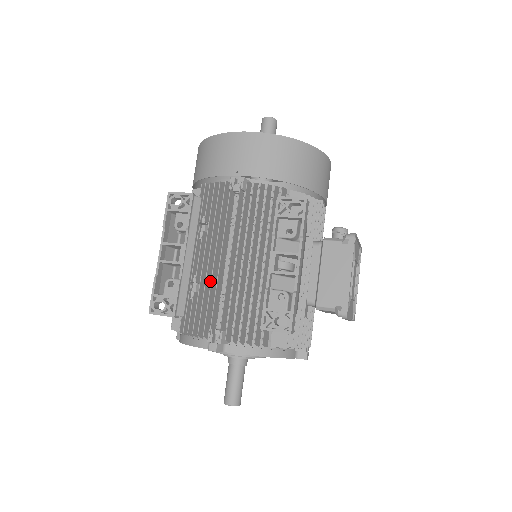
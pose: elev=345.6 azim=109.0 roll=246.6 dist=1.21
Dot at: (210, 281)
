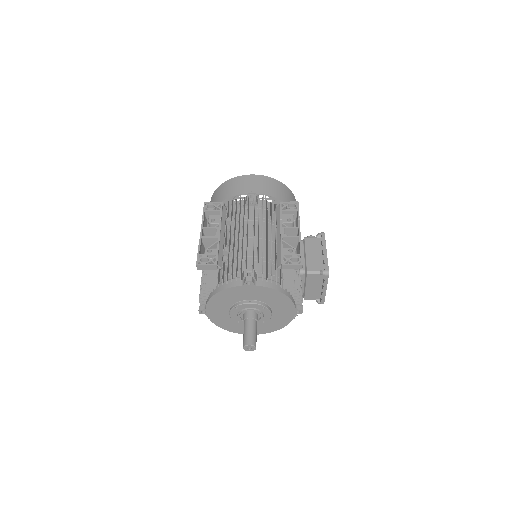
Dot at: (238, 249)
